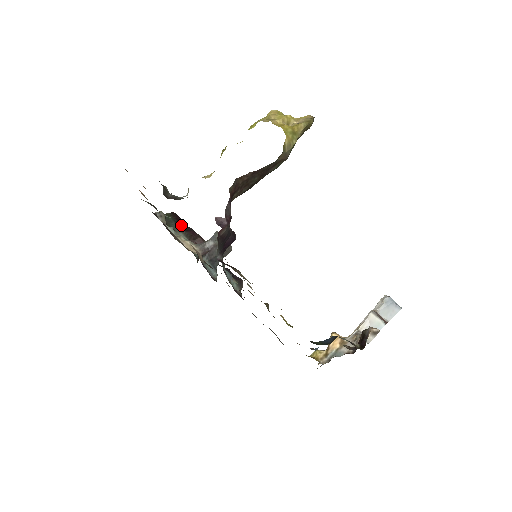
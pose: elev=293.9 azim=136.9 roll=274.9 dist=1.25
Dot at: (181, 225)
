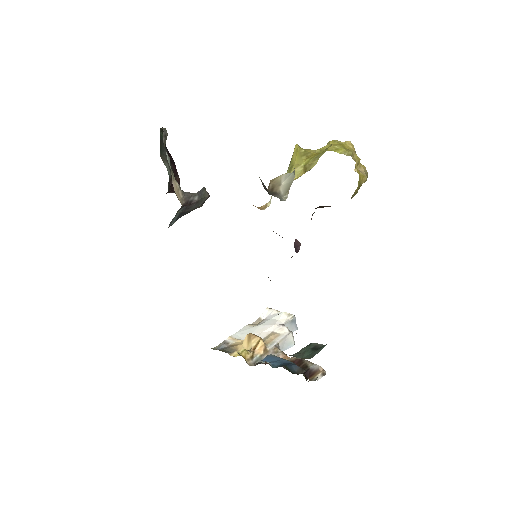
Dot at: occluded
